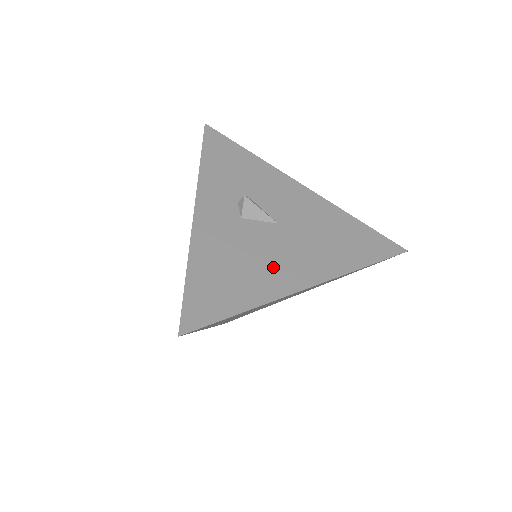
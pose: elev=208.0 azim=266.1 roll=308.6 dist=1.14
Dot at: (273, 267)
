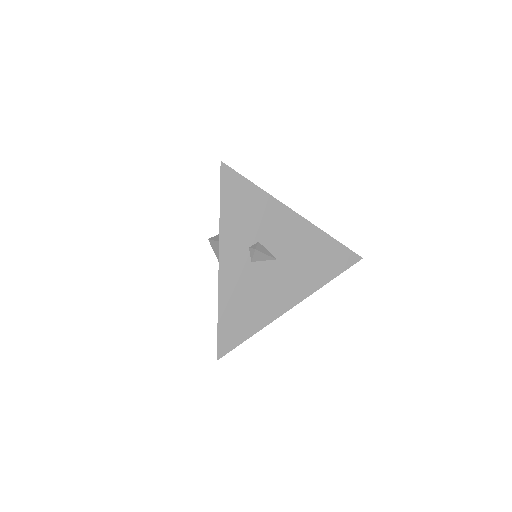
Dot at: (271, 298)
